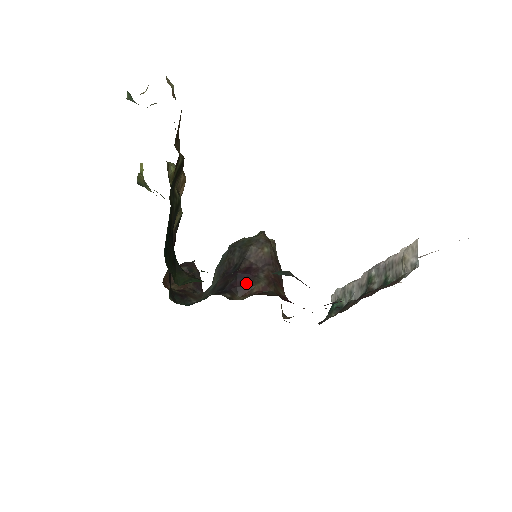
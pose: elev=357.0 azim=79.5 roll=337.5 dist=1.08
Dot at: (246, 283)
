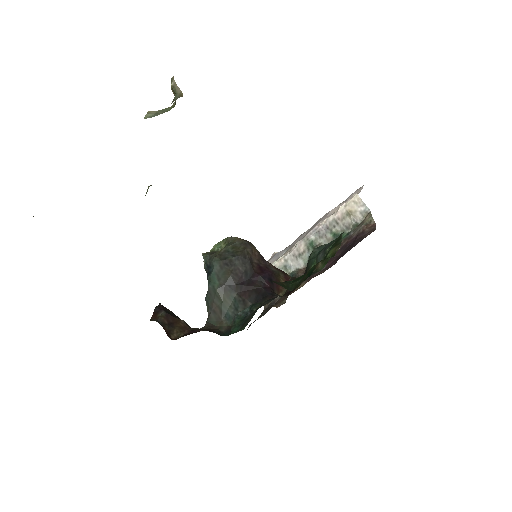
Dot at: (273, 280)
